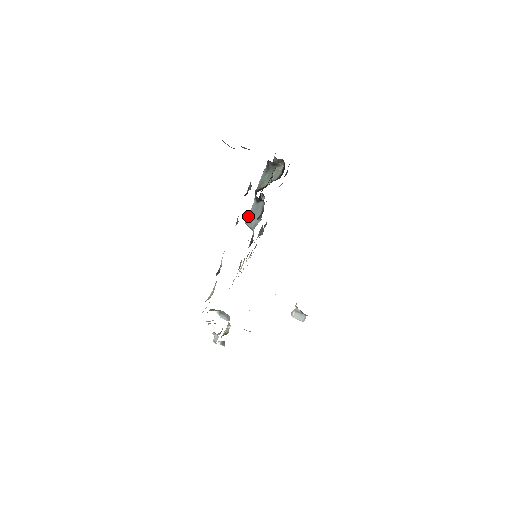
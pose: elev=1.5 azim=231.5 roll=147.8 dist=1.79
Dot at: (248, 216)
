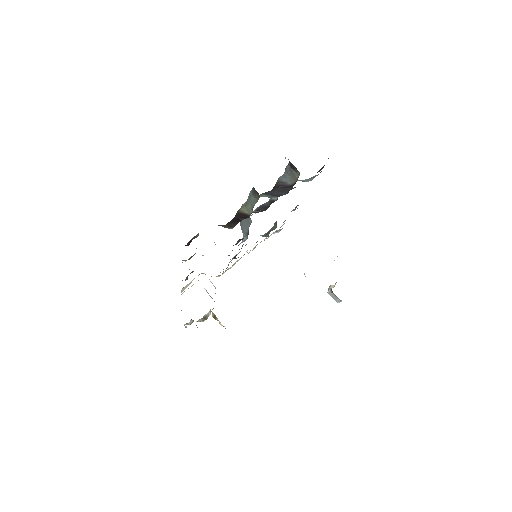
Dot at: (241, 221)
